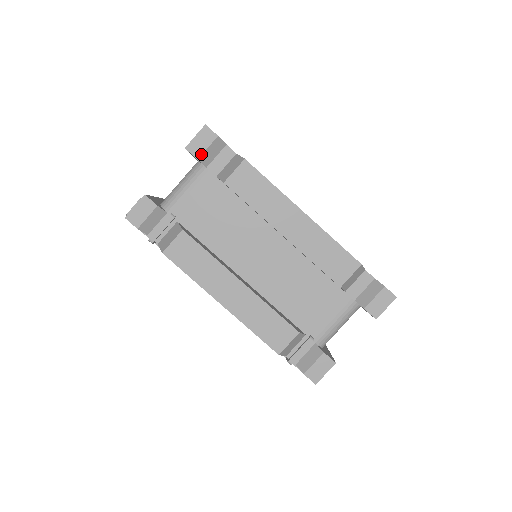
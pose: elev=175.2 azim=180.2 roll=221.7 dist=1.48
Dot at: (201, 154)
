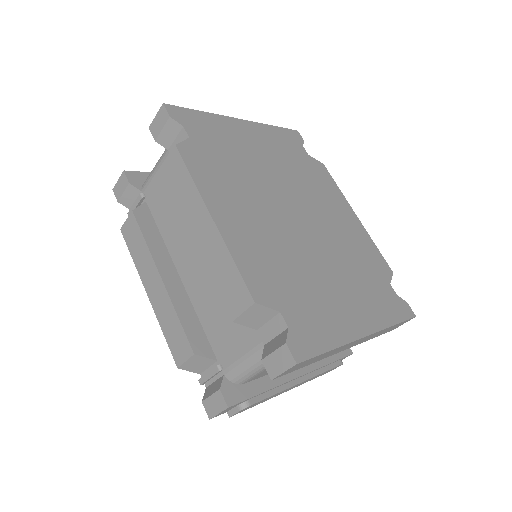
Dot at: (157, 135)
